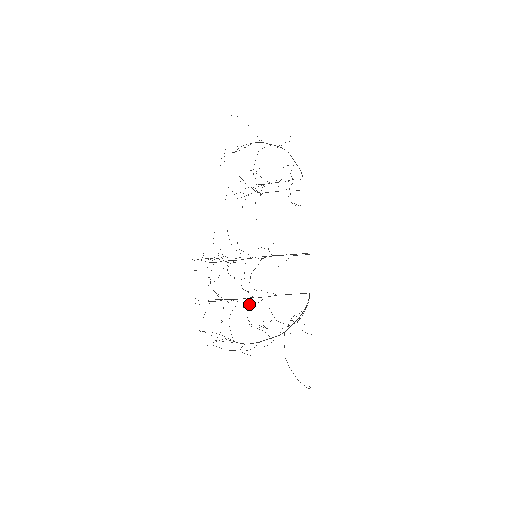
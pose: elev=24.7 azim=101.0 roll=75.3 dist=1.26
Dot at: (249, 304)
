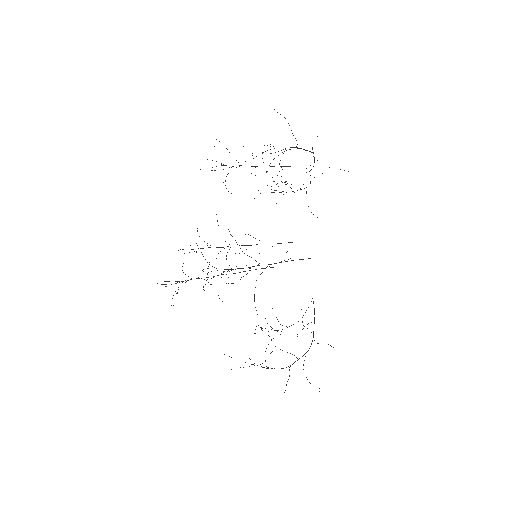
Dot at: occluded
